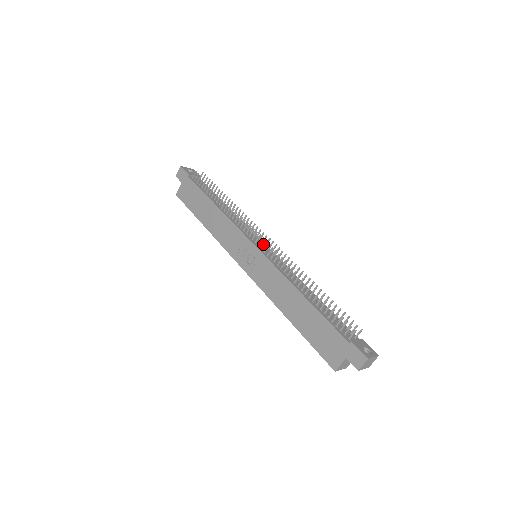
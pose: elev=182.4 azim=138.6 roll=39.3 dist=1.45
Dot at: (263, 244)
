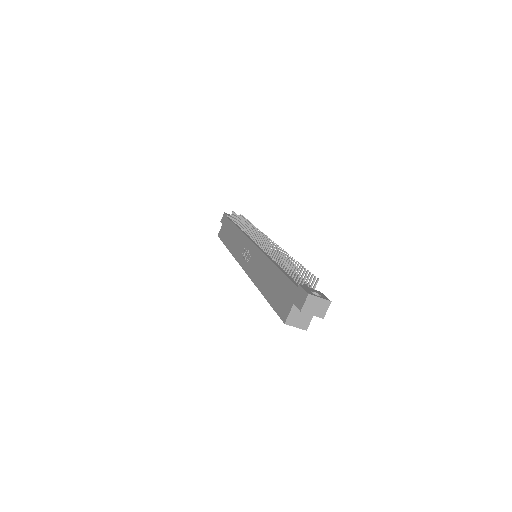
Dot at: (259, 239)
